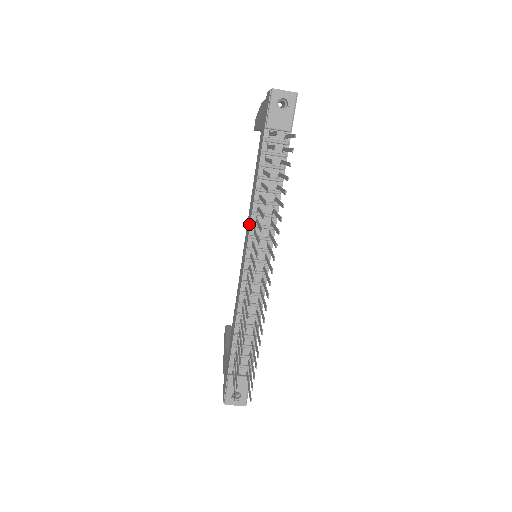
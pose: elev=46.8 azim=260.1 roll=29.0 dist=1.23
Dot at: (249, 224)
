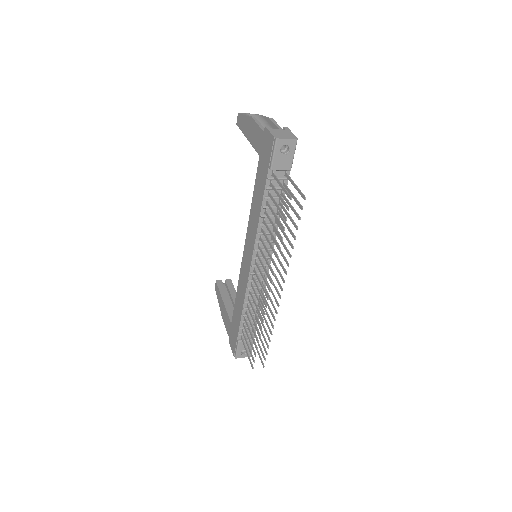
Dot at: (253, 239)
